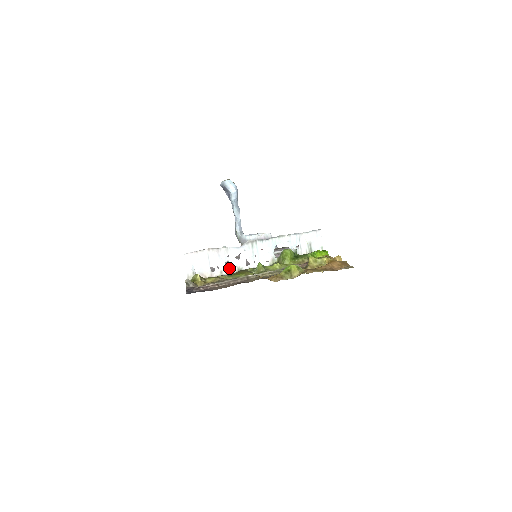
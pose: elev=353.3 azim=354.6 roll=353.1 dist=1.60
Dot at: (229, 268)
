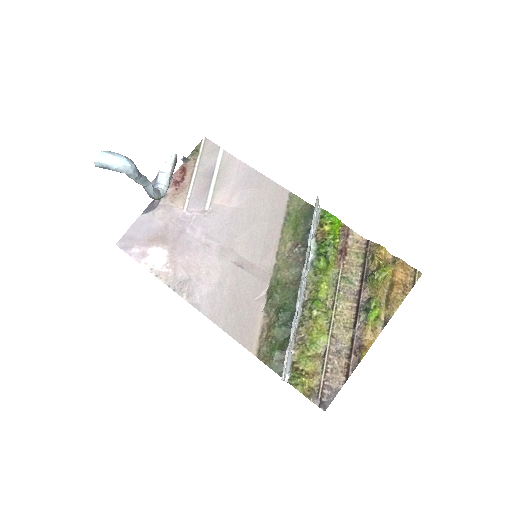
Dot at: (281, 319)
